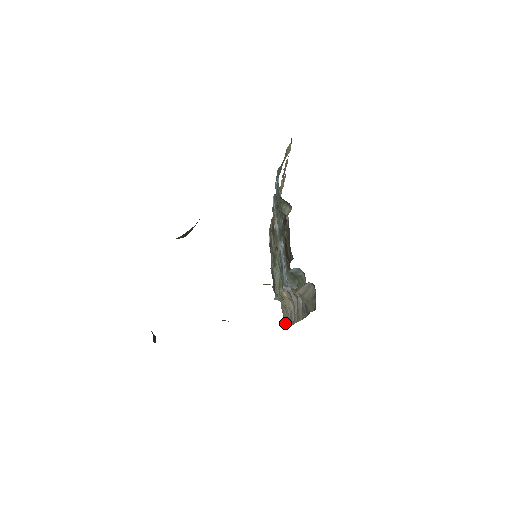
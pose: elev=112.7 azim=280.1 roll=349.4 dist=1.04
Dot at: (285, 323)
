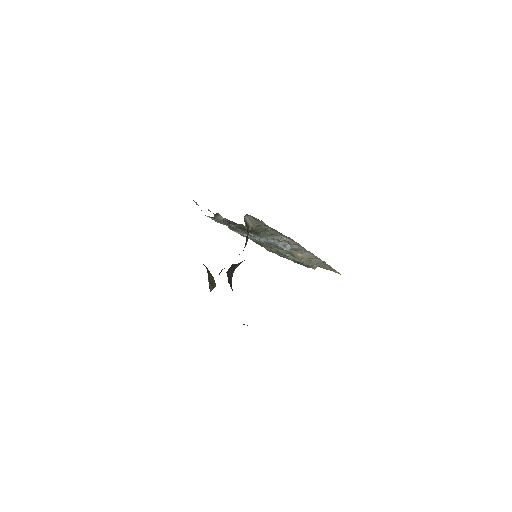
Dot at: (334, 270)
